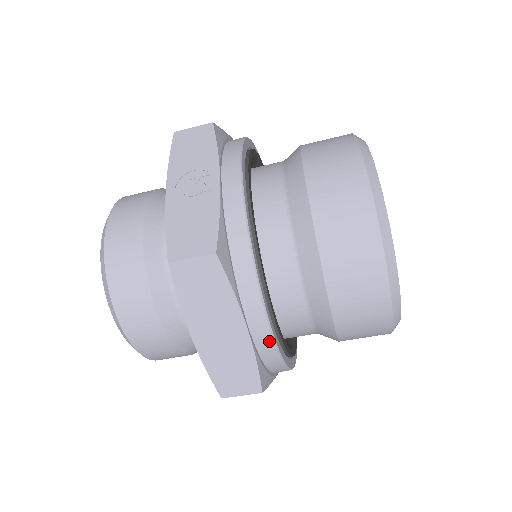
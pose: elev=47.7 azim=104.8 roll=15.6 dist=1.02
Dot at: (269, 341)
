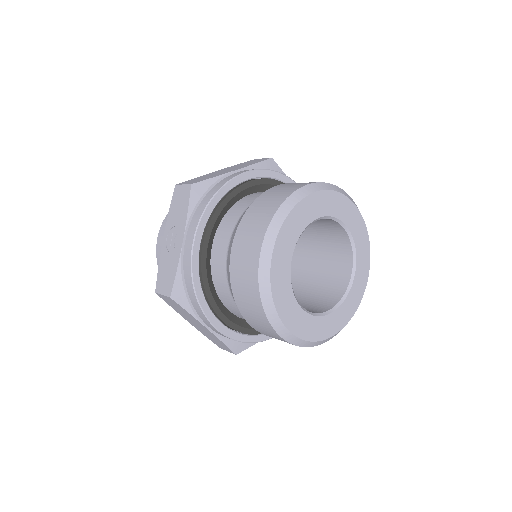
Dot at: (225, 336)
